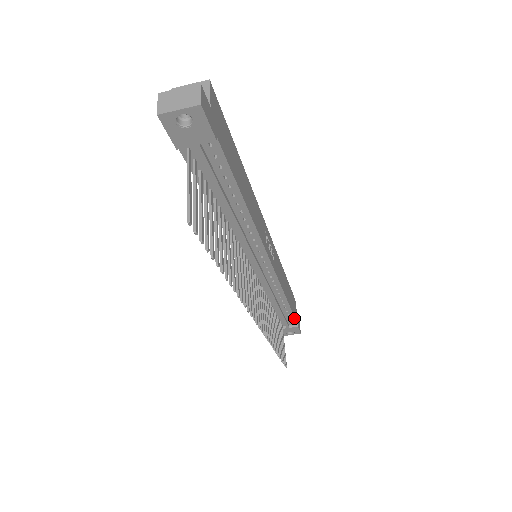
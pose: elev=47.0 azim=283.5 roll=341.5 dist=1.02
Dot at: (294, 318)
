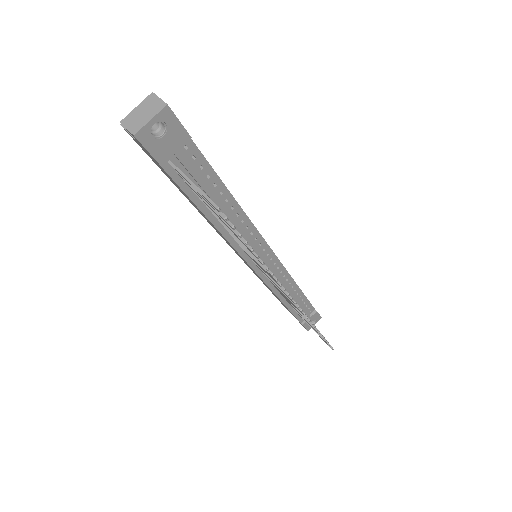
Dot at: (310, 304)
